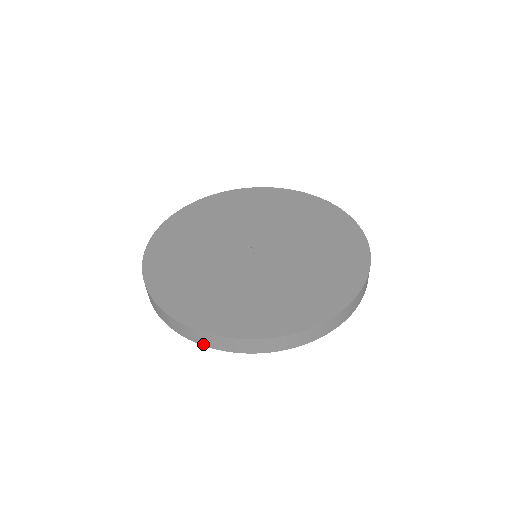
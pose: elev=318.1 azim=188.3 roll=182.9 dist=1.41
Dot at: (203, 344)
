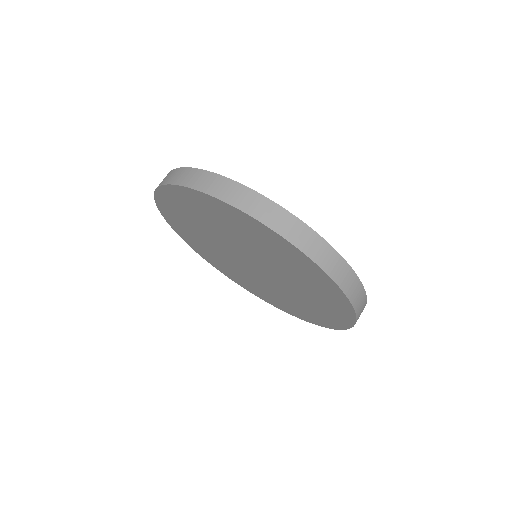
Dot at: (333, 276)
